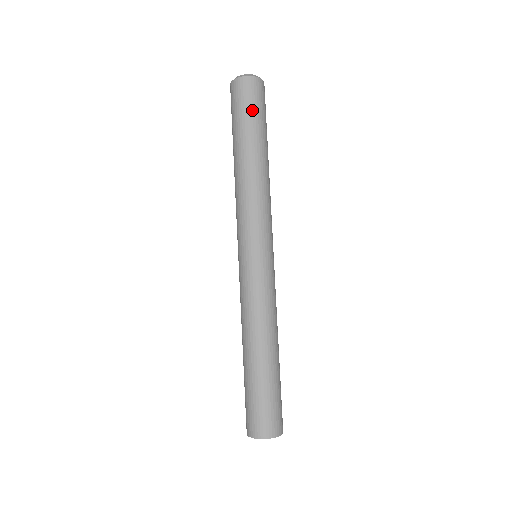
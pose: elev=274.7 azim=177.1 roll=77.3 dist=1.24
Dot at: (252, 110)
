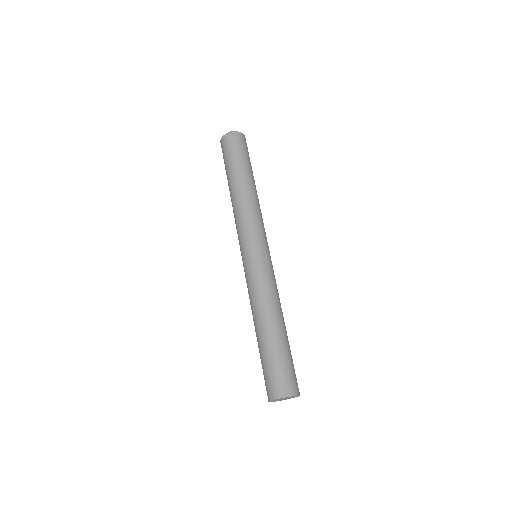
Dot at: (247, 154)
